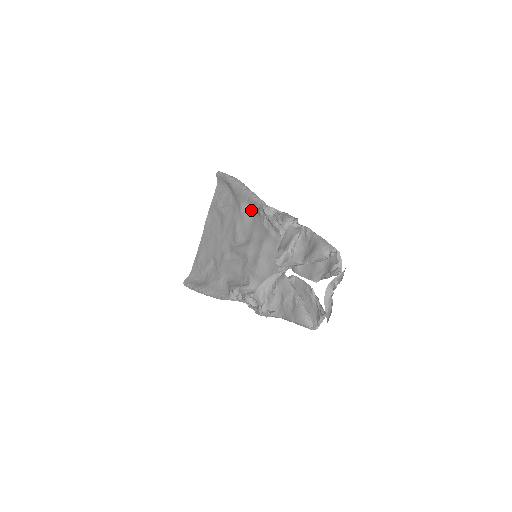
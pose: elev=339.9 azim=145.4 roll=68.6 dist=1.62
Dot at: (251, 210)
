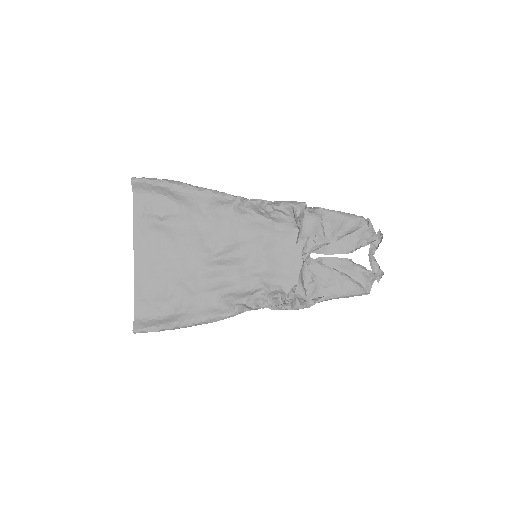
Dot at: (221, 211)
